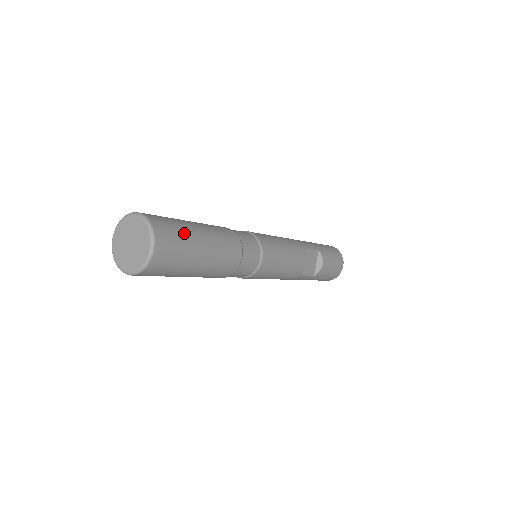
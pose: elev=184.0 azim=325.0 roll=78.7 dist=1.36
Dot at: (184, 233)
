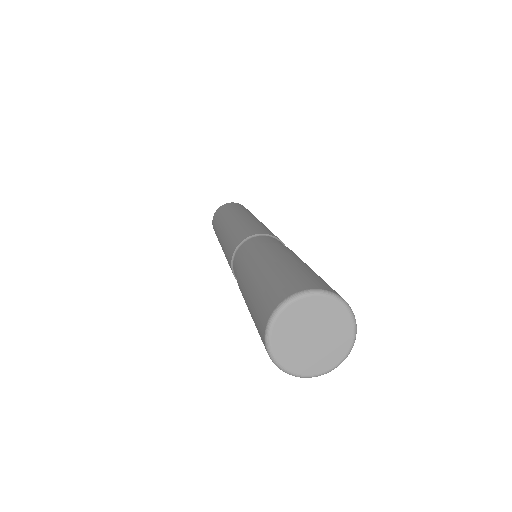
Dot at: occluded
